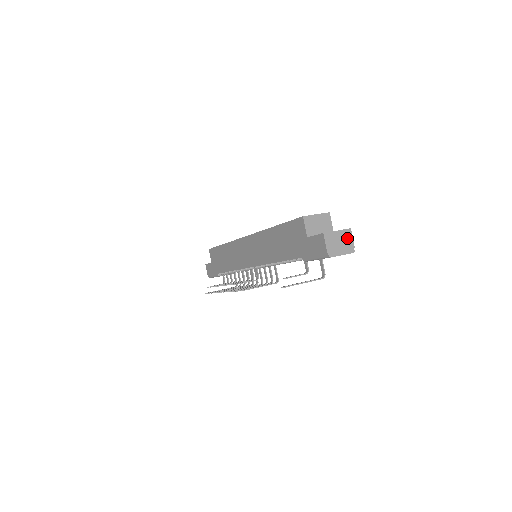
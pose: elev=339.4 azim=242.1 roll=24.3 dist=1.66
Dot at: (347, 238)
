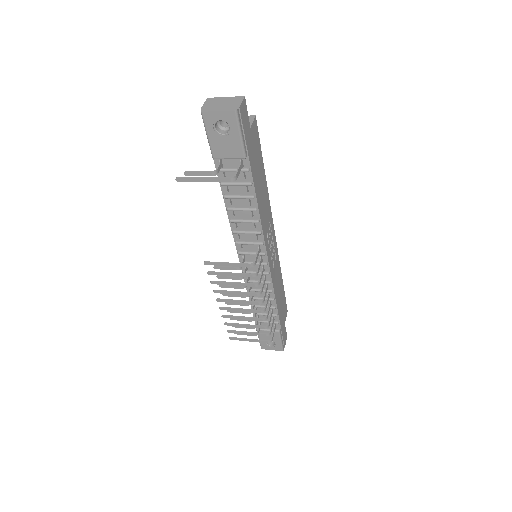
Dot at: (234, 102)
